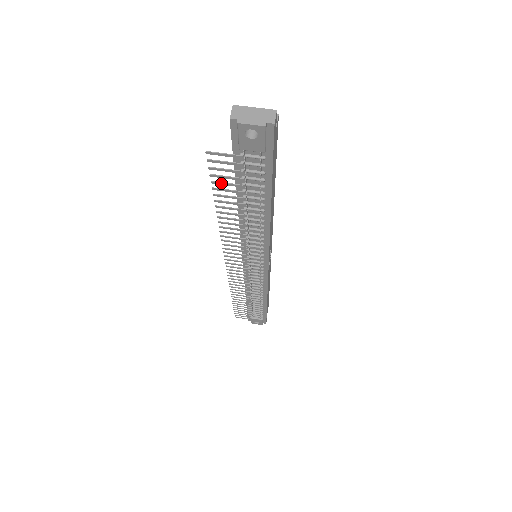
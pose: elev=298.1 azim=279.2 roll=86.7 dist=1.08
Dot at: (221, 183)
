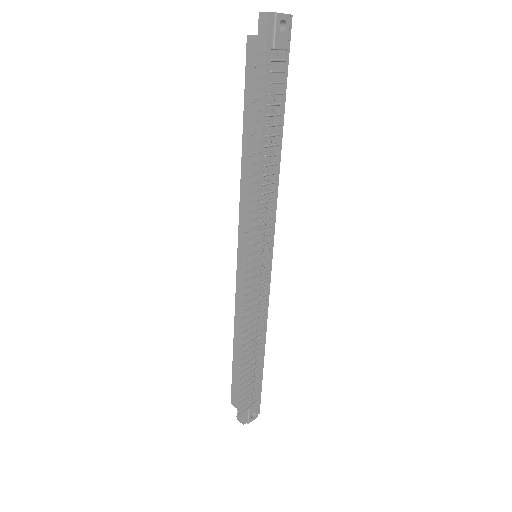
Dot at: (260, 100)
